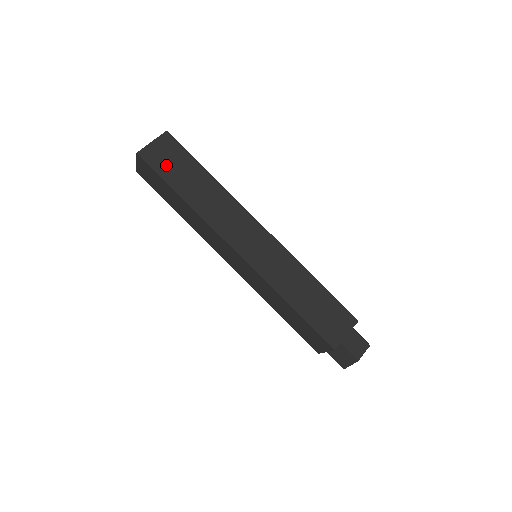
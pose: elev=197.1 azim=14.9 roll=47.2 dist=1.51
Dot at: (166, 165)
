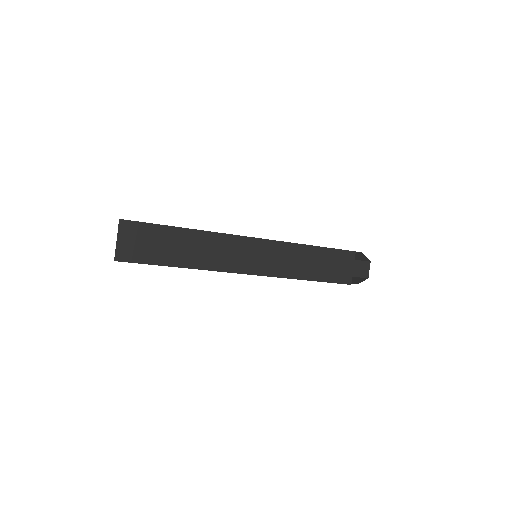
Dot at: (145, 251)
